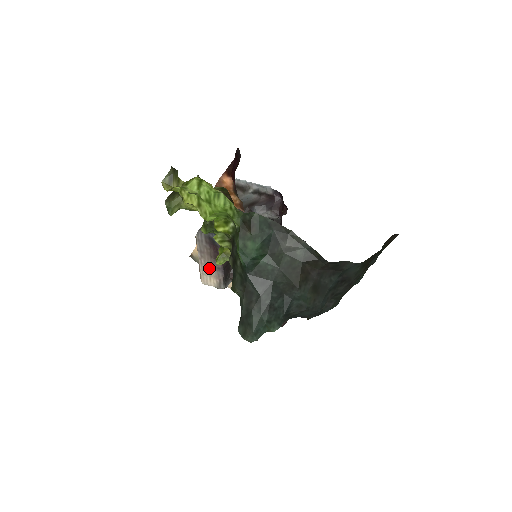
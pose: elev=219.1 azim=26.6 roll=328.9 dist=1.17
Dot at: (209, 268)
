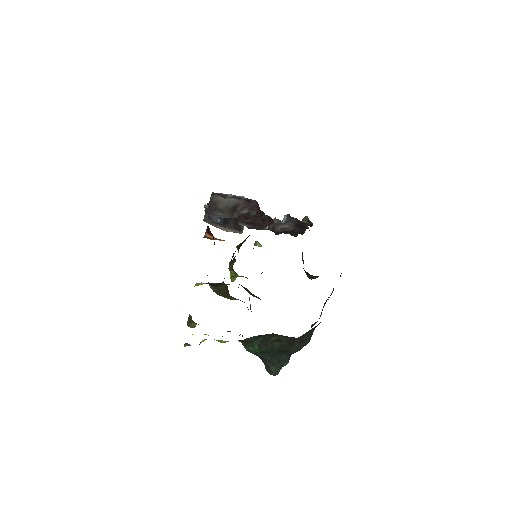
Dot at: occluded
